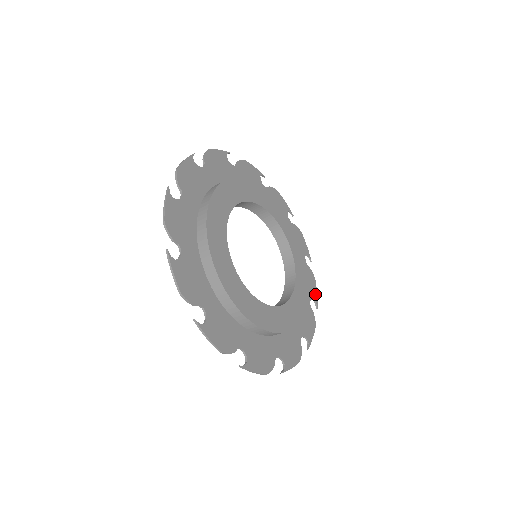
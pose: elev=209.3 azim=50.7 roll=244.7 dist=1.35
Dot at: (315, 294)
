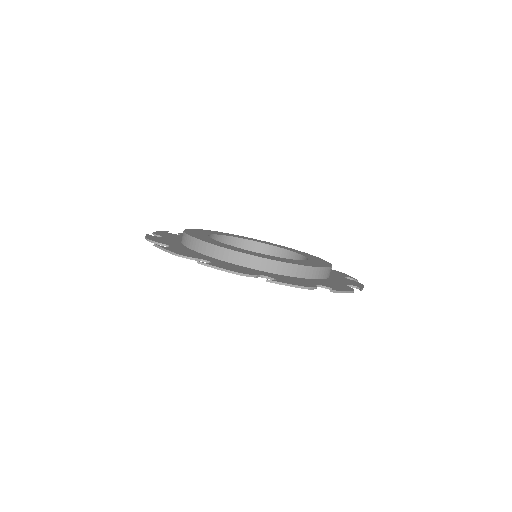
Dot at: (359, 286)
